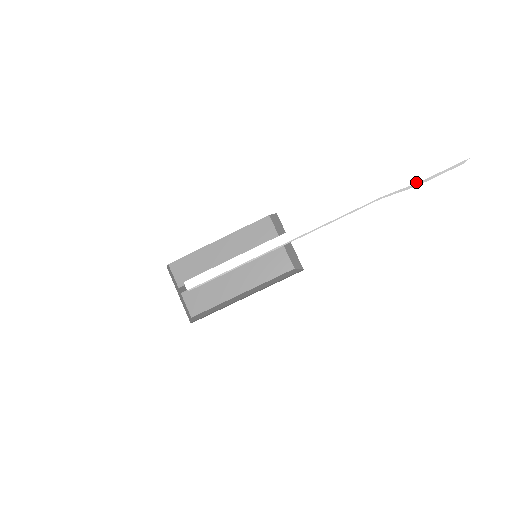
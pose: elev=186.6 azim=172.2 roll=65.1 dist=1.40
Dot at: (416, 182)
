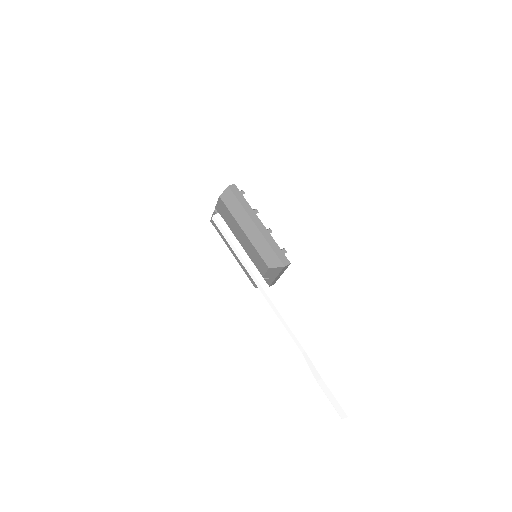
Dot at: (316, 379)
